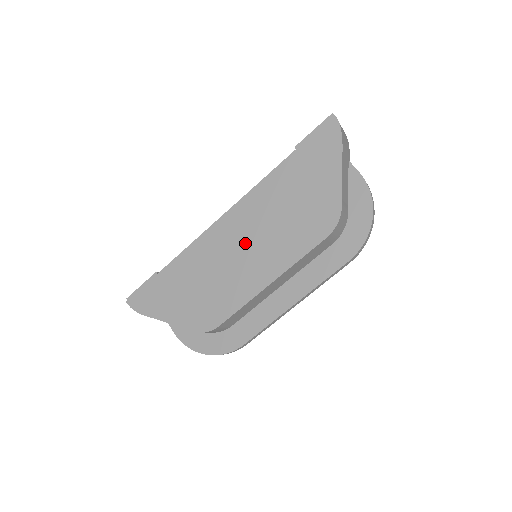
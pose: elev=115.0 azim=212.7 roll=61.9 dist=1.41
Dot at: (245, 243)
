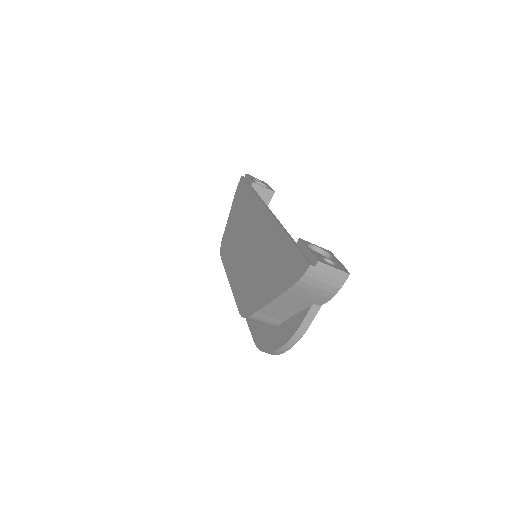
Dot at: (249, 242)
